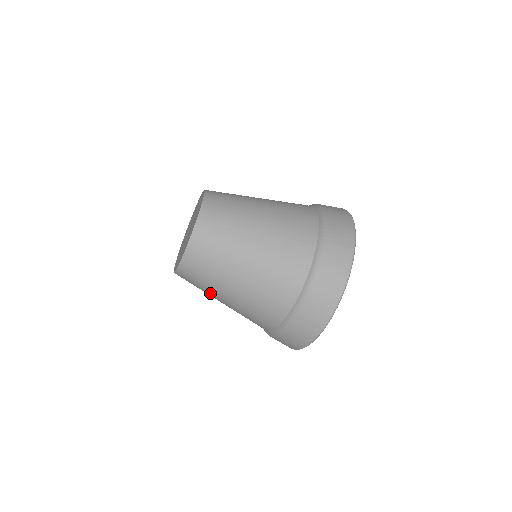
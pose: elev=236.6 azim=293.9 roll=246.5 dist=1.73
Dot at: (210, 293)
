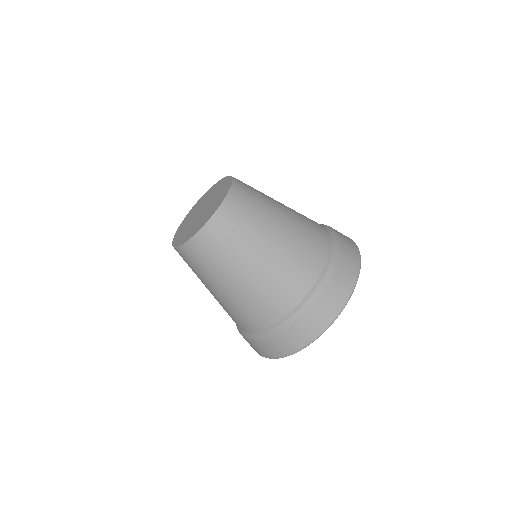
Dot at: occluded
